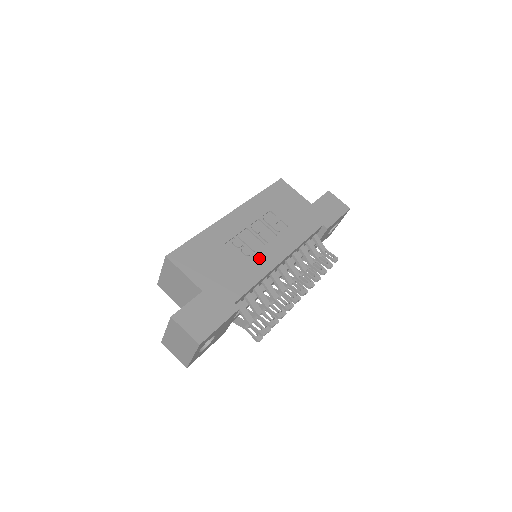
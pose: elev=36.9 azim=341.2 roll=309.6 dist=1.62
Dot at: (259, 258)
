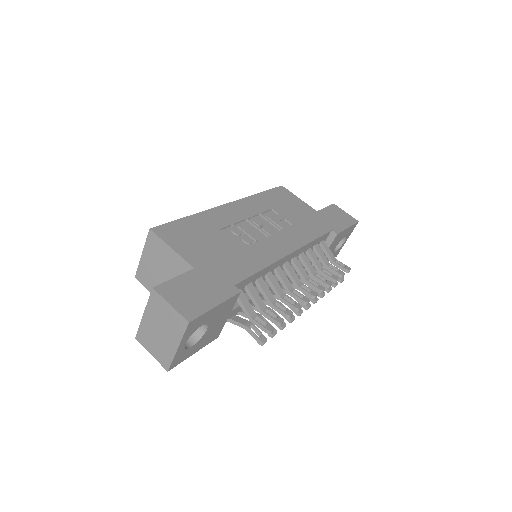
Dot at: (262, 247)
